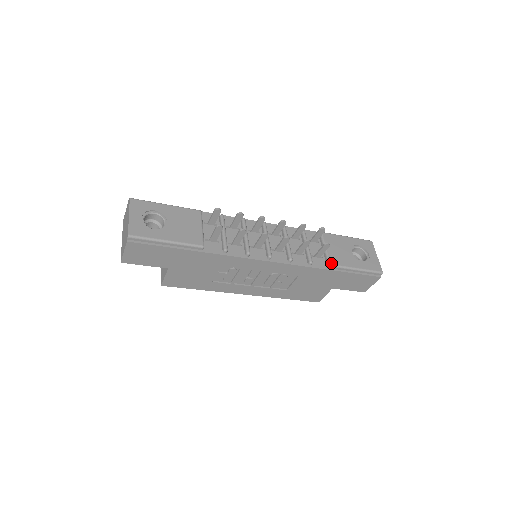
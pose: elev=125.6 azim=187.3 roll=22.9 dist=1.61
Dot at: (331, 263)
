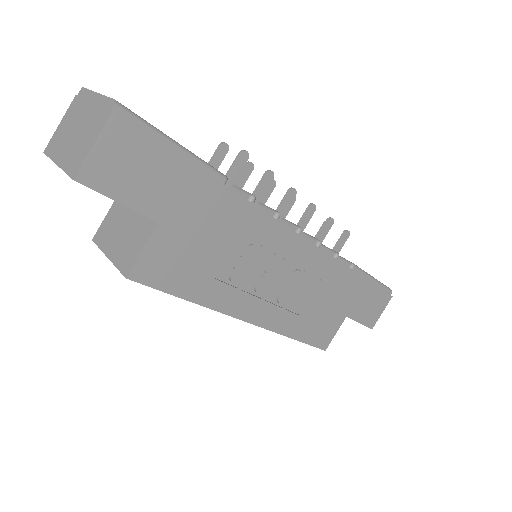
Dot at: (352, 263)
